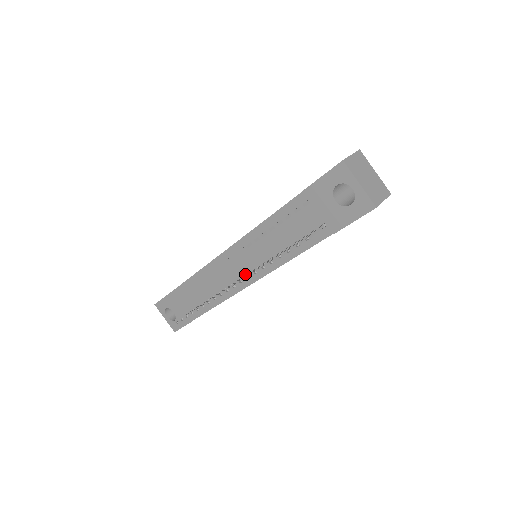
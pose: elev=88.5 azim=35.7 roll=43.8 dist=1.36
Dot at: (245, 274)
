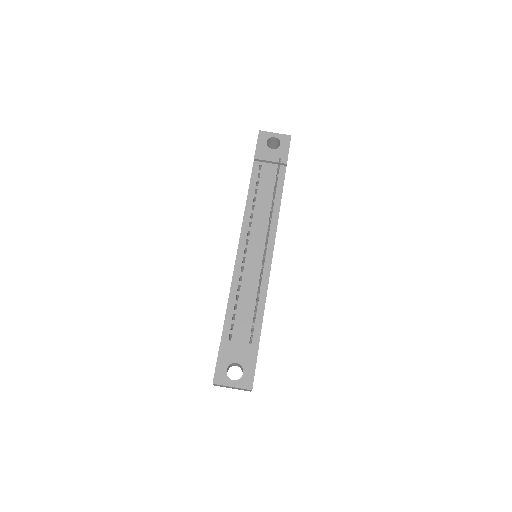
Dot at: (263, 249)
